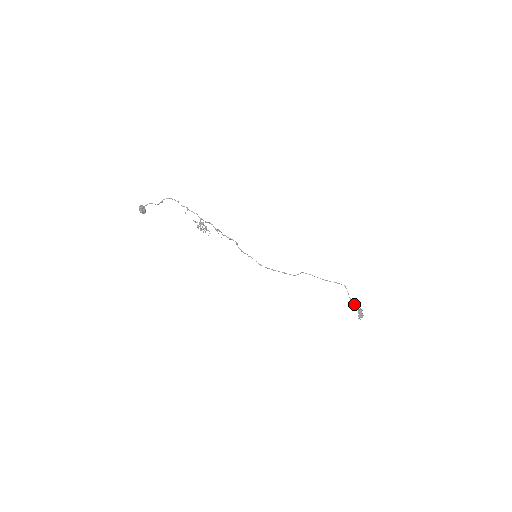
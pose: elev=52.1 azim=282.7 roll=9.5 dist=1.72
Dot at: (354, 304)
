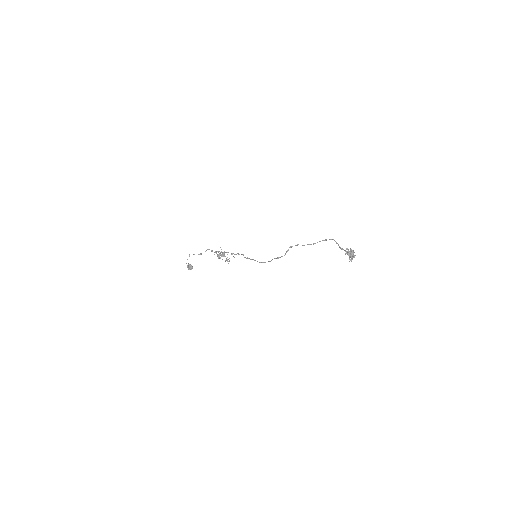
Dot at: occluded
